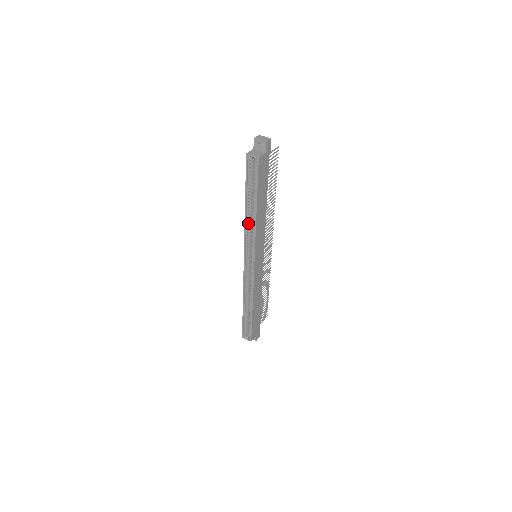
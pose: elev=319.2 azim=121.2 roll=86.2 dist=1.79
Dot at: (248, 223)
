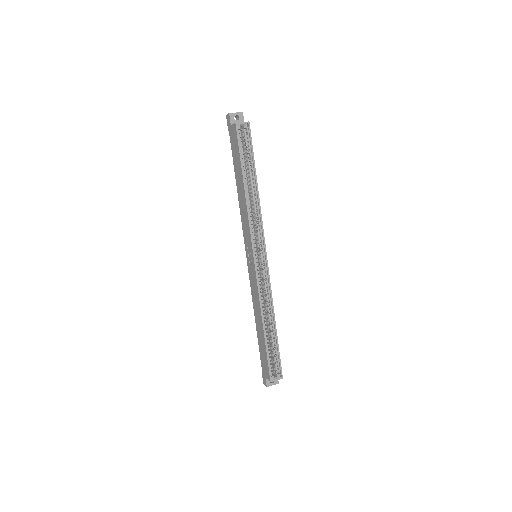
Dot at: (248, 209)
